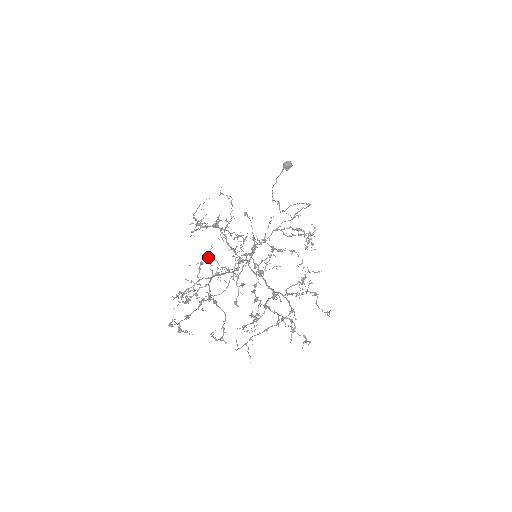
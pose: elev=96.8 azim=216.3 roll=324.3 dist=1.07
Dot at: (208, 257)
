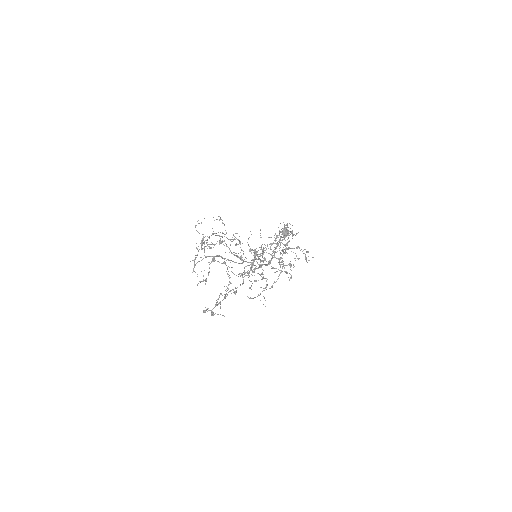
Dot at: (207, 240)
